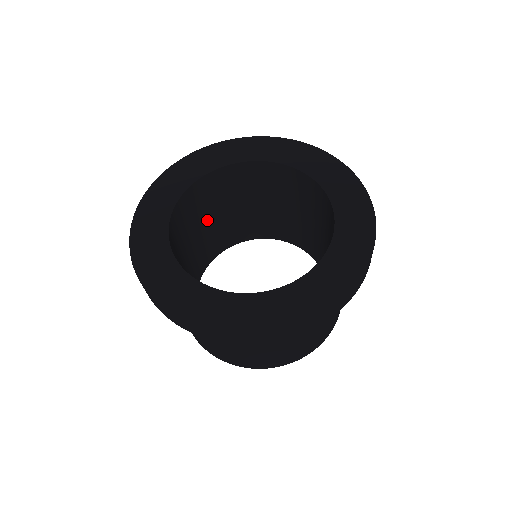
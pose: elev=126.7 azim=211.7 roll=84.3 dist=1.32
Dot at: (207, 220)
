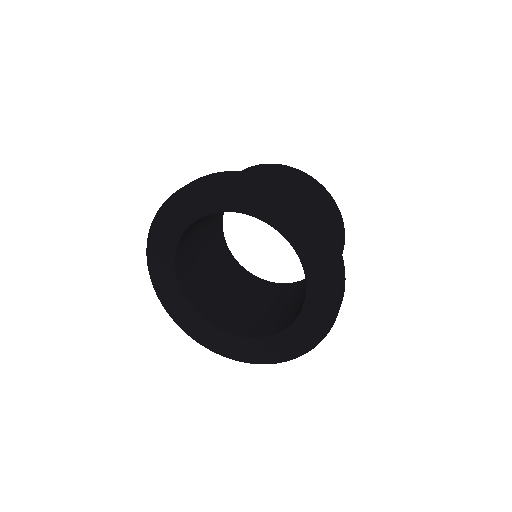
Dot at: (200, 234)
